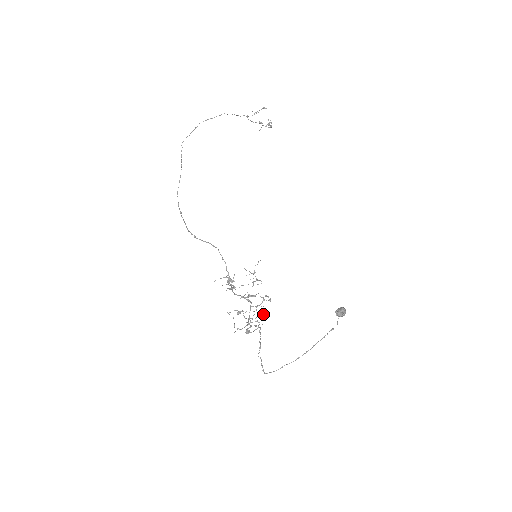
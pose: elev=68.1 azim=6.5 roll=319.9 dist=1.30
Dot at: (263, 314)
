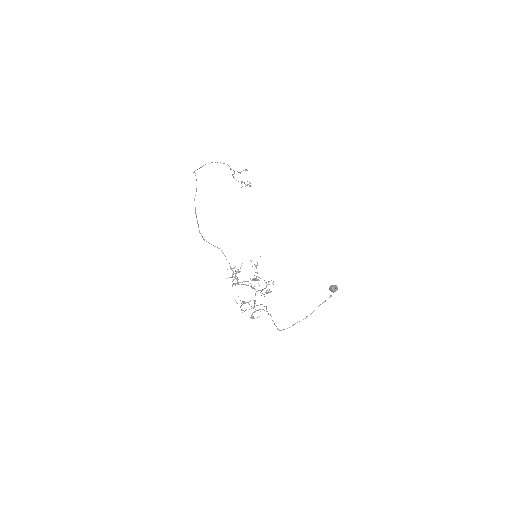
Dot at: (269, 292)
